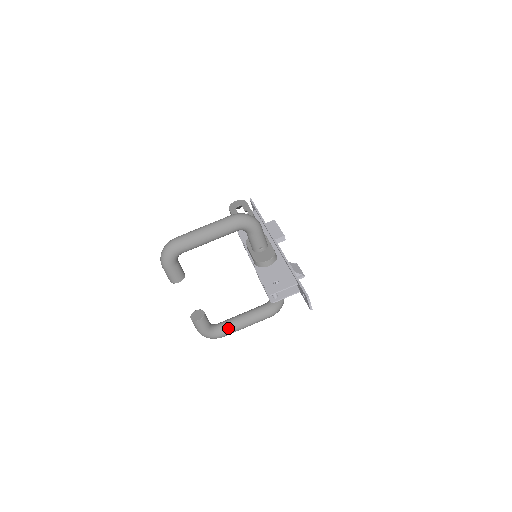
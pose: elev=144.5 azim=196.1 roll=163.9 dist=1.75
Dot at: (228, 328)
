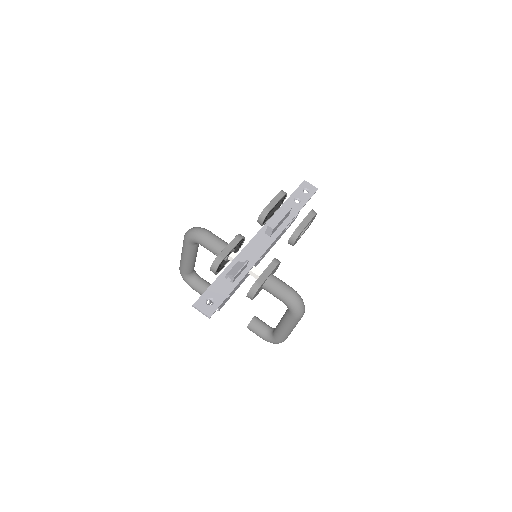
Dot at: (275, 333)
